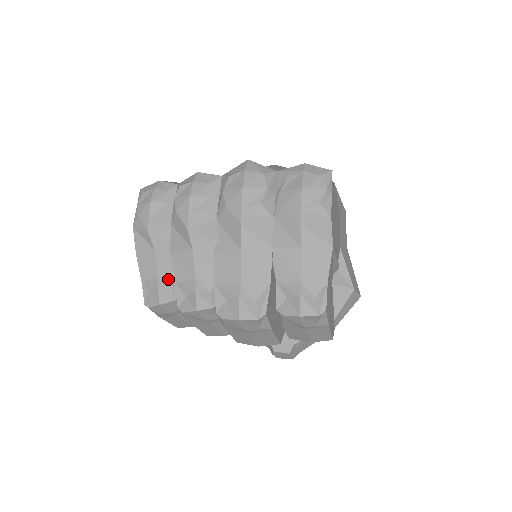
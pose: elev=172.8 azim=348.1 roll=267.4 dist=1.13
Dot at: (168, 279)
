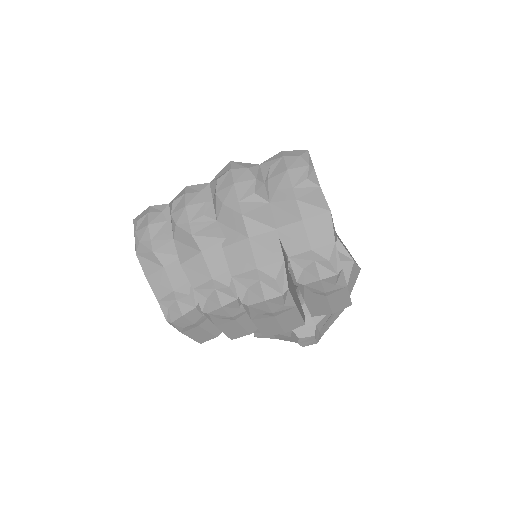
Dot at: (184, 290)
